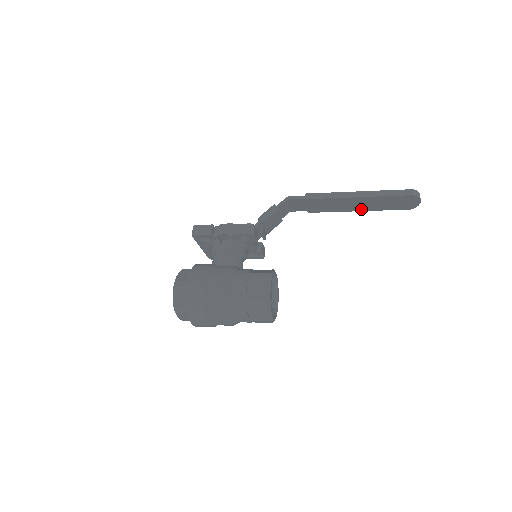
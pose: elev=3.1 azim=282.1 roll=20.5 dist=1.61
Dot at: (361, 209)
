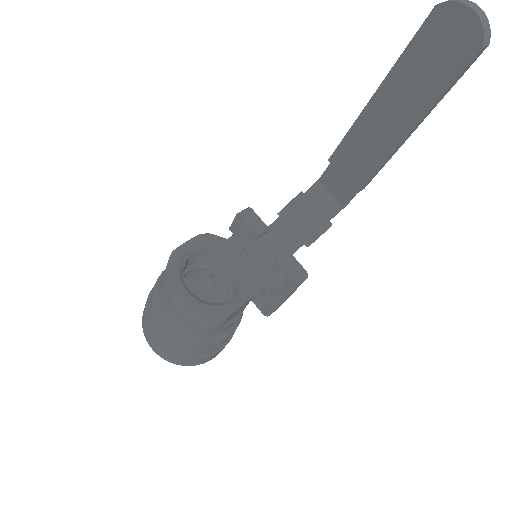
Dot at: (408, 124)
